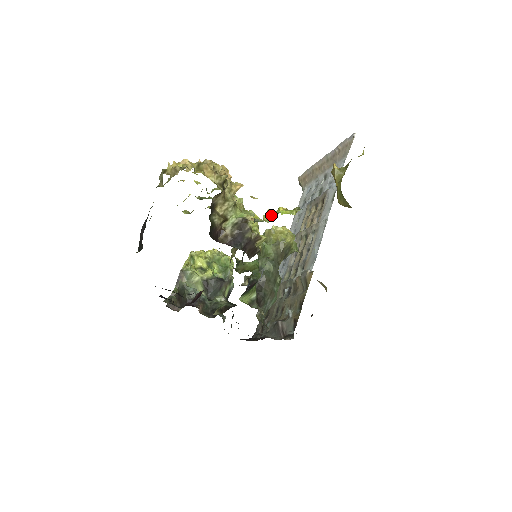
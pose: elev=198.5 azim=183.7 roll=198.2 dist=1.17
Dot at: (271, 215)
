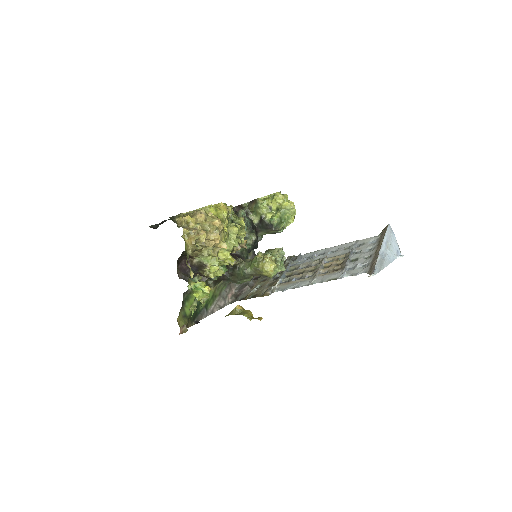
Dot at: (198, 285)
